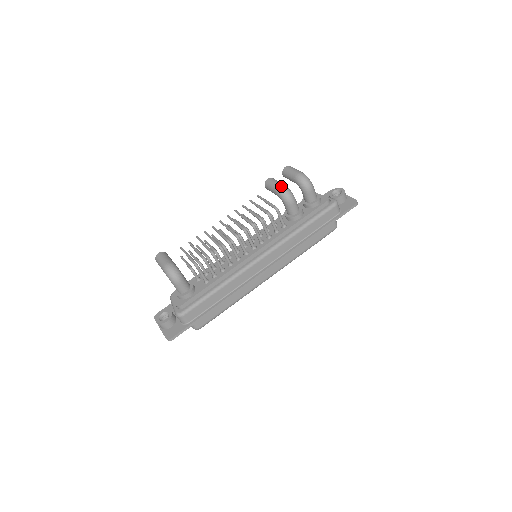
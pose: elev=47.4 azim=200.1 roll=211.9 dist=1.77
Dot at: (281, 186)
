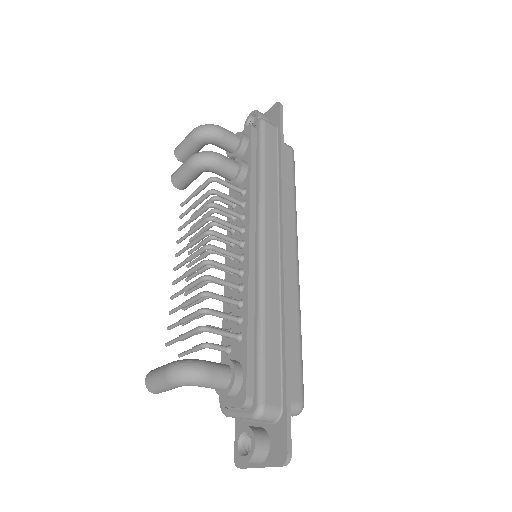
Dot at: (189, 158)
